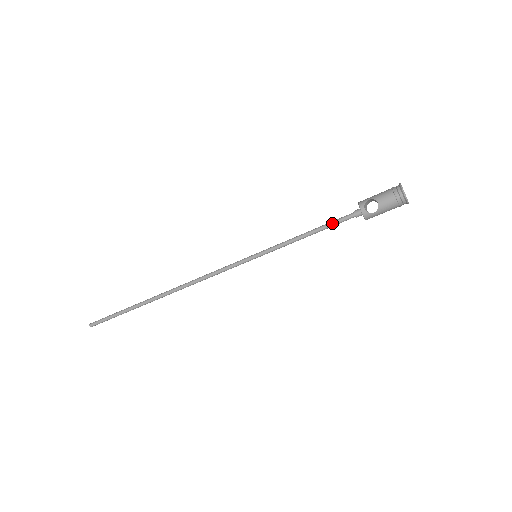
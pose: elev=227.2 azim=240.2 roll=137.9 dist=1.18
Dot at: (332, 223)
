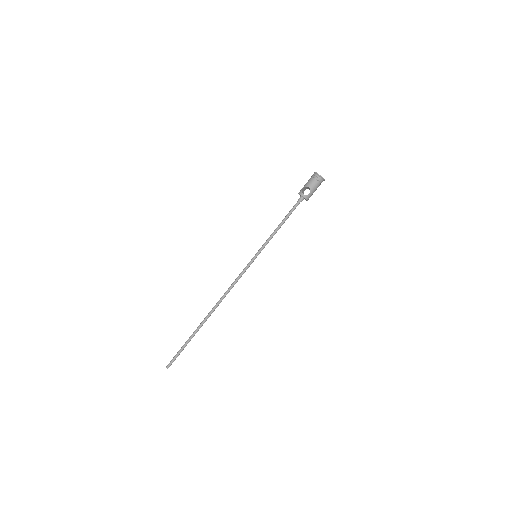
Dot at: (290, 212)
